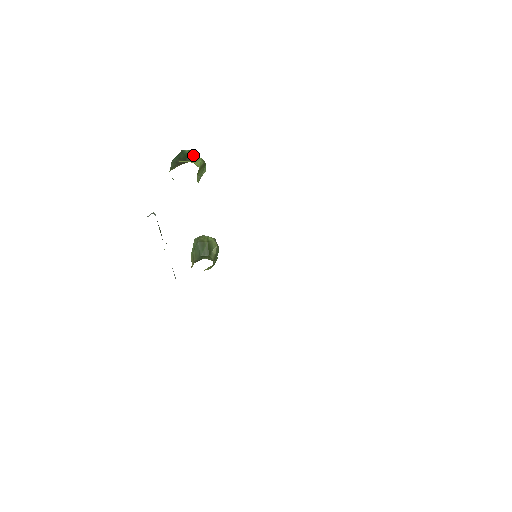
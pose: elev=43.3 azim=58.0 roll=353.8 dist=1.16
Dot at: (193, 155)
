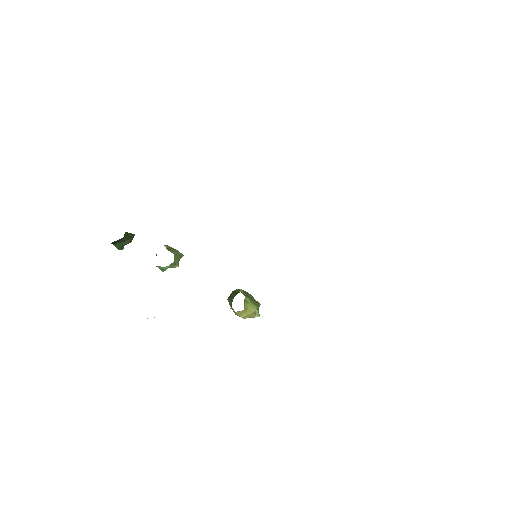
Dot at: occluded
